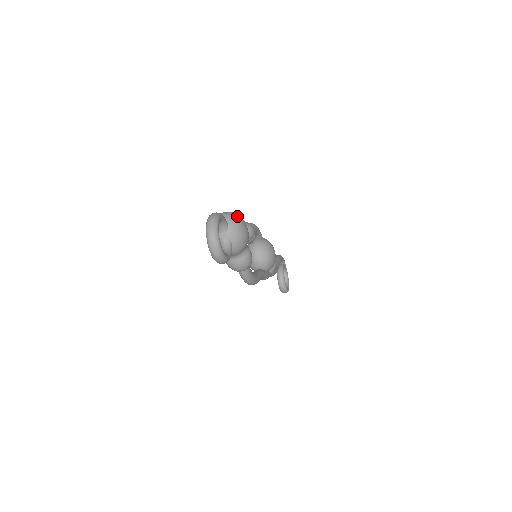
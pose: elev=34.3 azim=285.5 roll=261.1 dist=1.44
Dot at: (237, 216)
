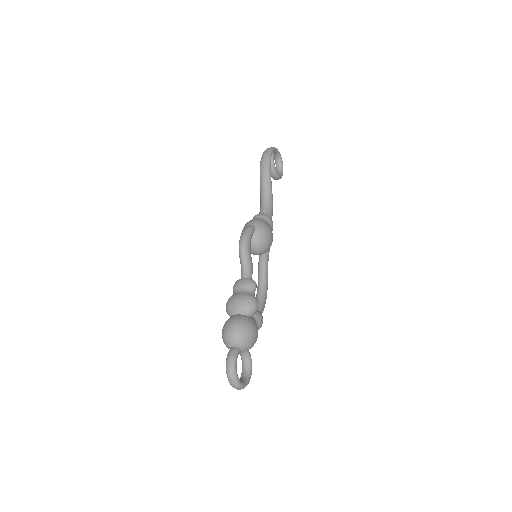
Dot at: (244, 335)
